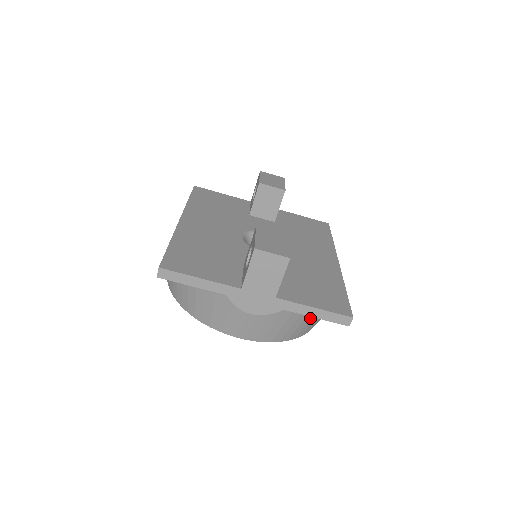
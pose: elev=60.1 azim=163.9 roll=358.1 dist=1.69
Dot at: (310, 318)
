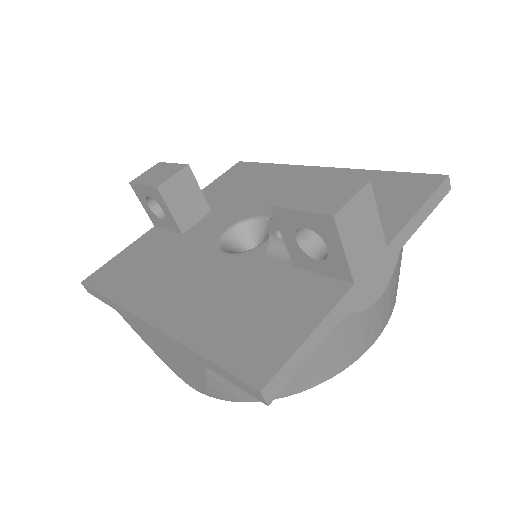
Dot at: occluded
